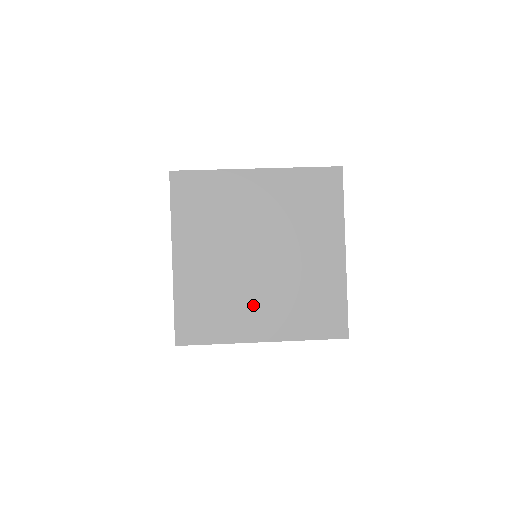
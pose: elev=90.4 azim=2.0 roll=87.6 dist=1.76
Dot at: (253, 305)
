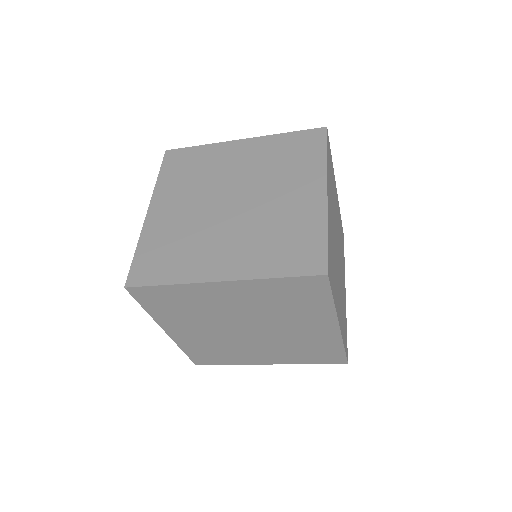
Dot at: (253, 351)
